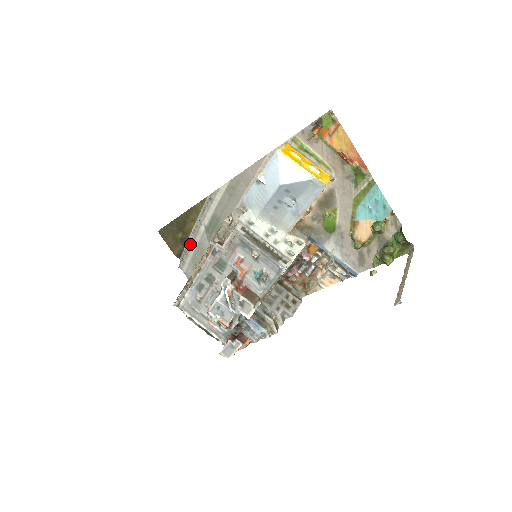
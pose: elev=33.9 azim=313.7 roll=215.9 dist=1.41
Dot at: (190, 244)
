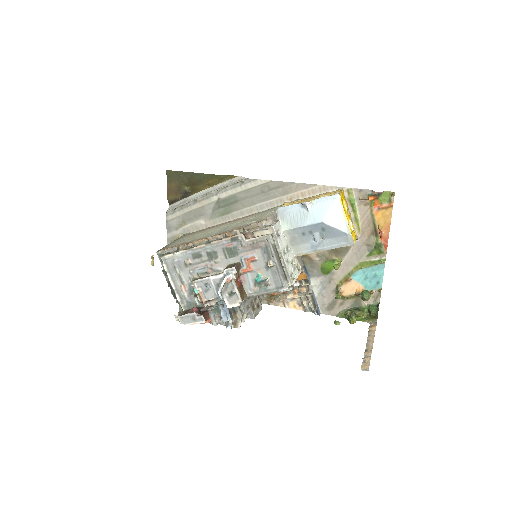
Dot at: (192, 202)
